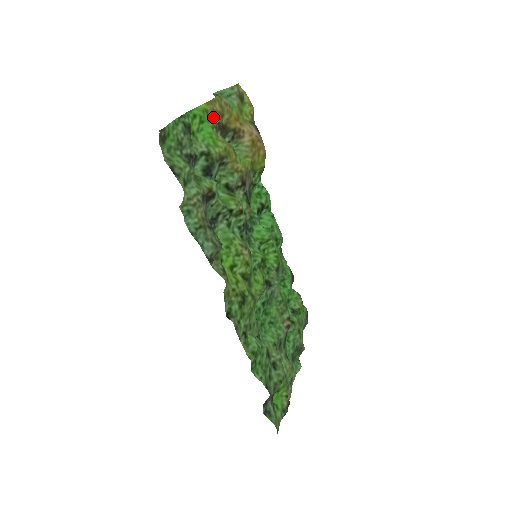
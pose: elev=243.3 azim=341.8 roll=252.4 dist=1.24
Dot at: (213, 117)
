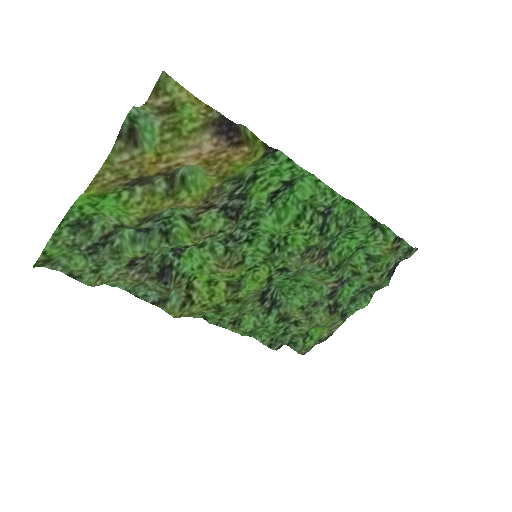
Dot at: (110, 189)
